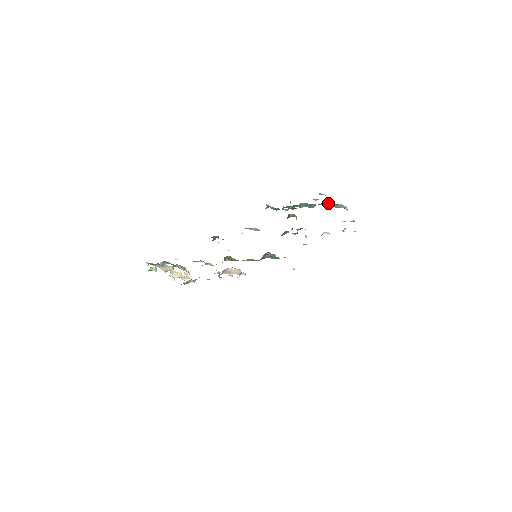
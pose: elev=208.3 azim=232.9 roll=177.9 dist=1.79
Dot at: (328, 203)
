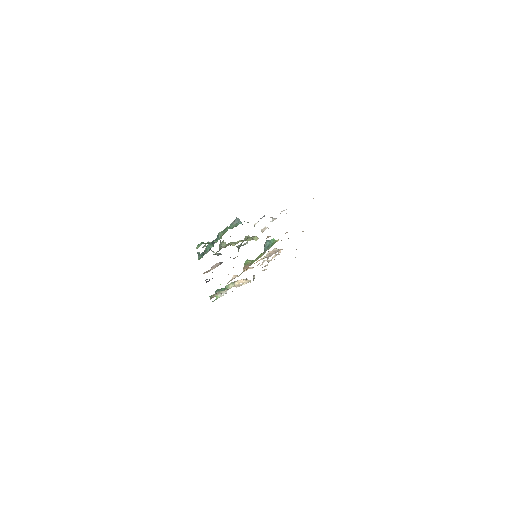
Dot at: (220, 234)
